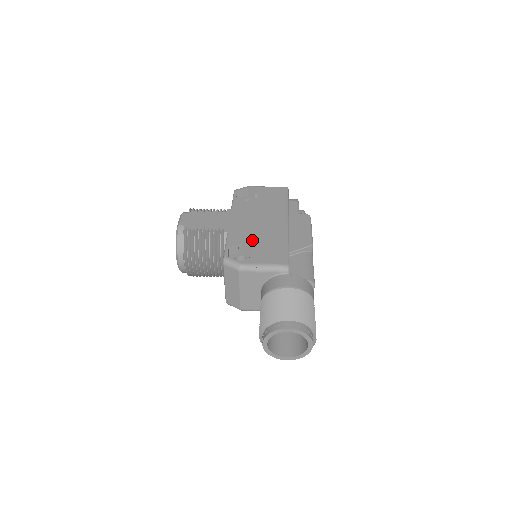
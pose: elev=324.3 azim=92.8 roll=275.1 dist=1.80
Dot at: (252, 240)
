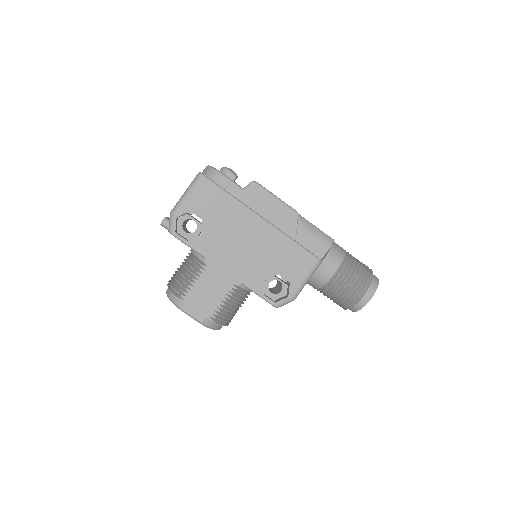
Dot at: (268, 269)
